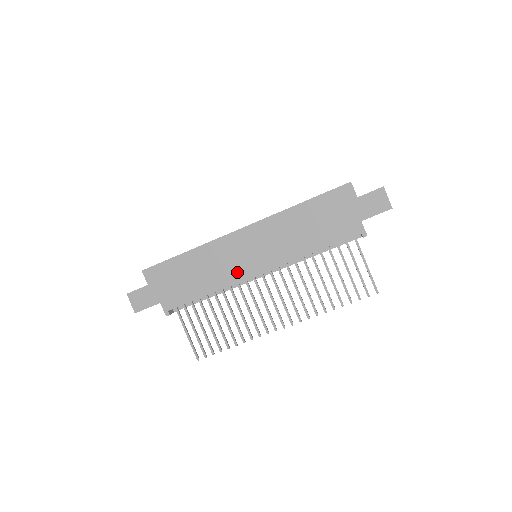
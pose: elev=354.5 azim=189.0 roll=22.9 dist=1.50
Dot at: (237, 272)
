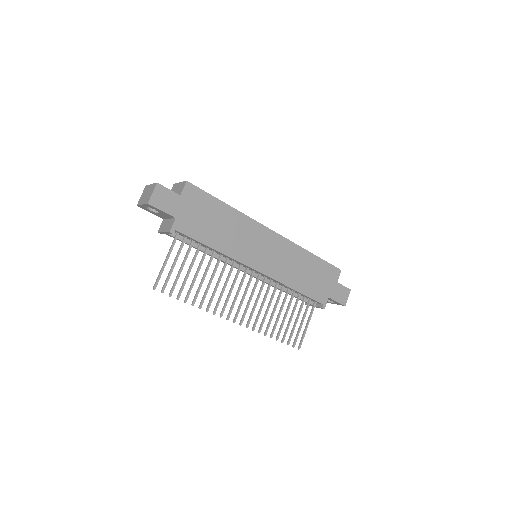
Dot at: (246, 255)
